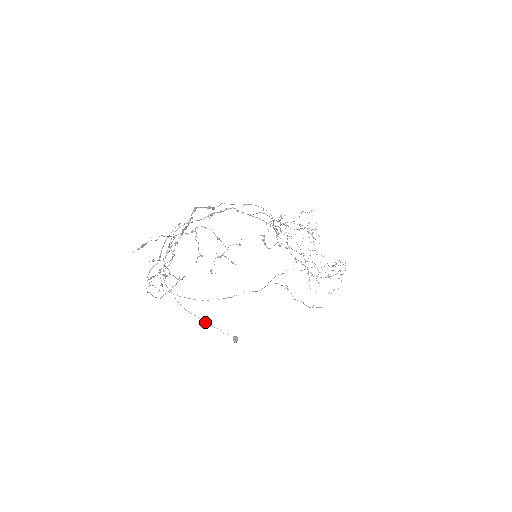
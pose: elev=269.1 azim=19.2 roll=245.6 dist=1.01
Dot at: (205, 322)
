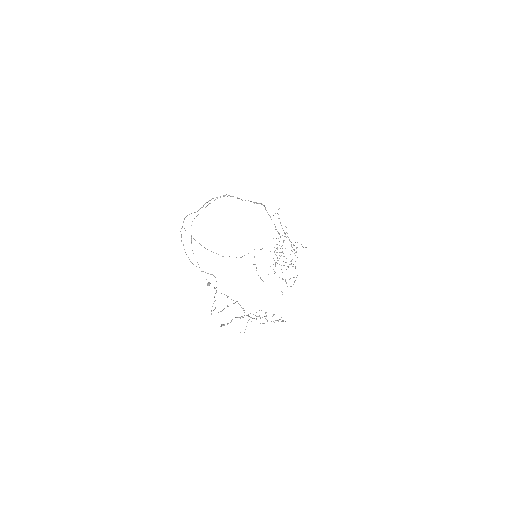
Dot at: (199, 267)
